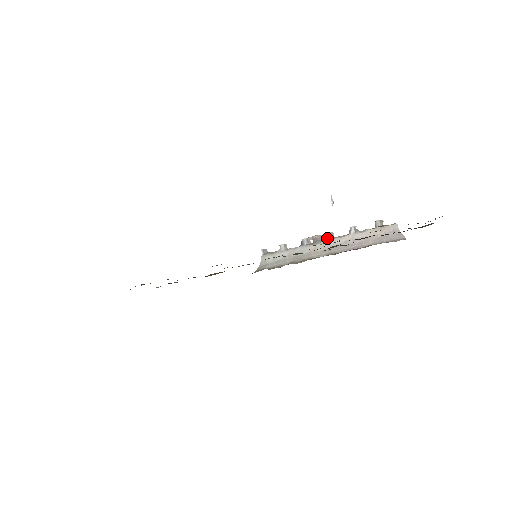
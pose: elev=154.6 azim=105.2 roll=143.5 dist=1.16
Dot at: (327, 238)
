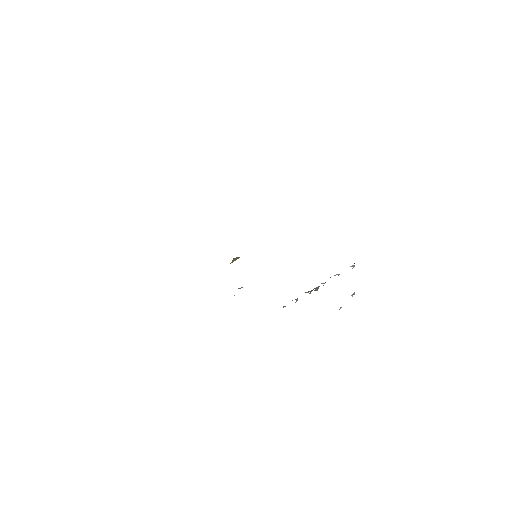
Dot at: occluded
